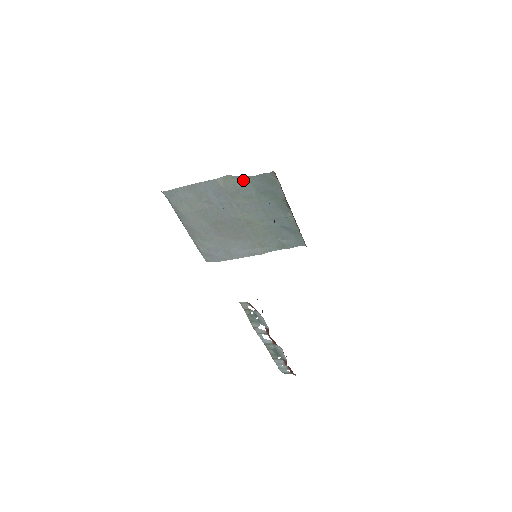
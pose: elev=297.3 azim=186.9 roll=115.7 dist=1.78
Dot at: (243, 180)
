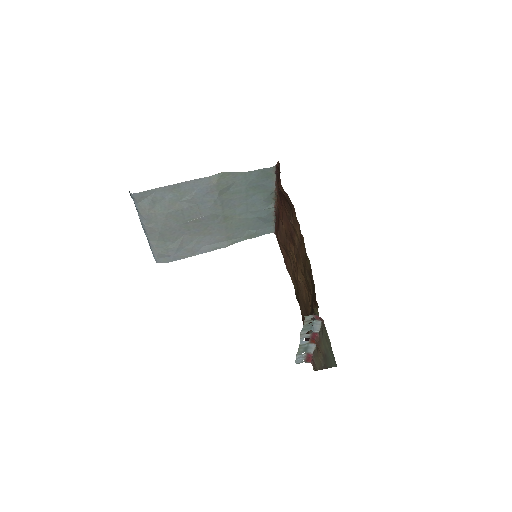
Dot at: (238, 176)
